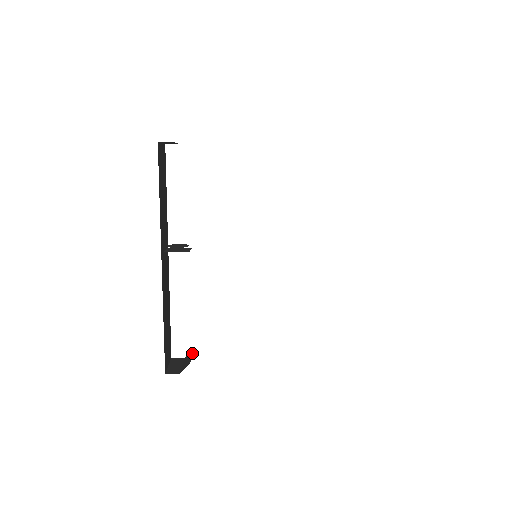
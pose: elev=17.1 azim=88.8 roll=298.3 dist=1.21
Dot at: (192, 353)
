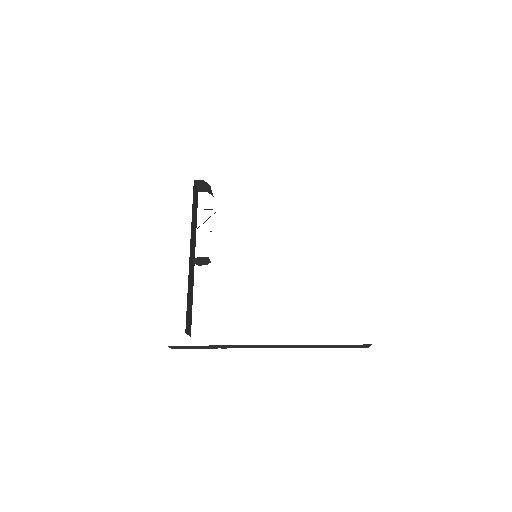
Dot at: occluded
